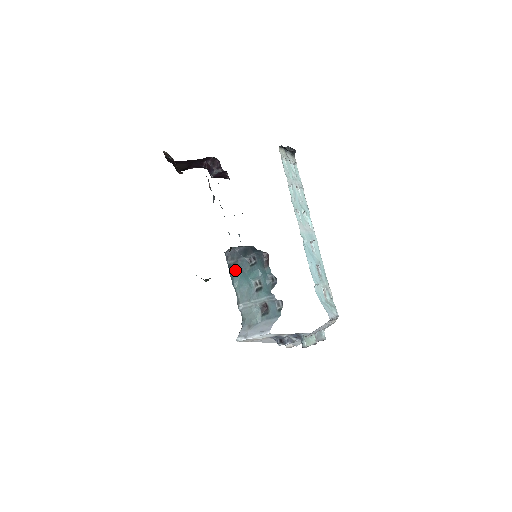
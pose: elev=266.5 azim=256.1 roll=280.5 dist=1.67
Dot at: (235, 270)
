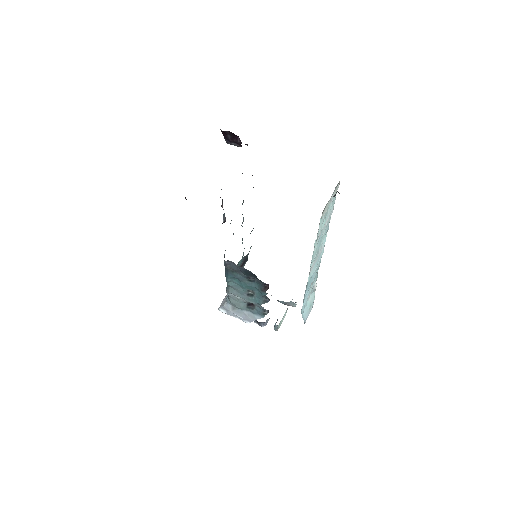
Dot at: (231, 275)
